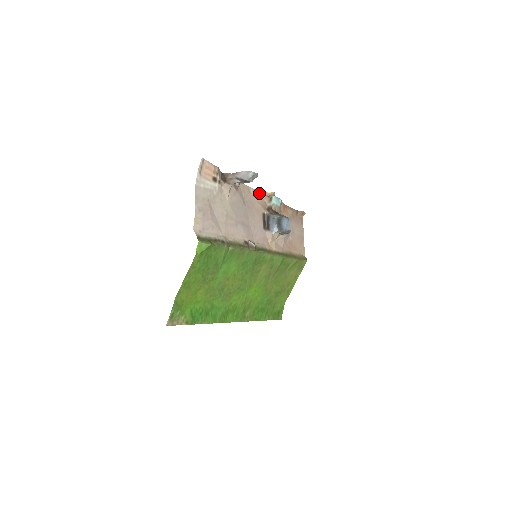
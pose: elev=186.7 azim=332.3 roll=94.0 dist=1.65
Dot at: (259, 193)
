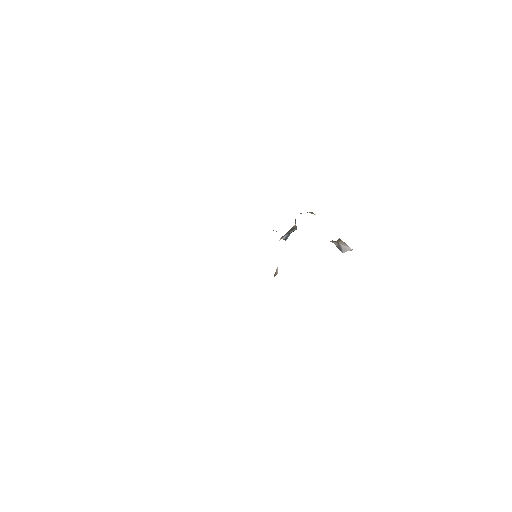
Dot at: (311, 212)
